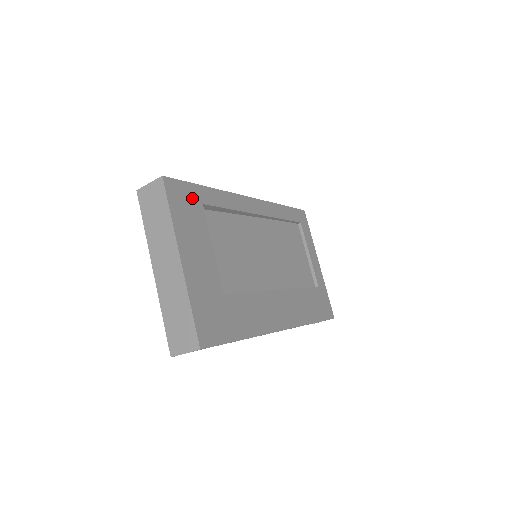
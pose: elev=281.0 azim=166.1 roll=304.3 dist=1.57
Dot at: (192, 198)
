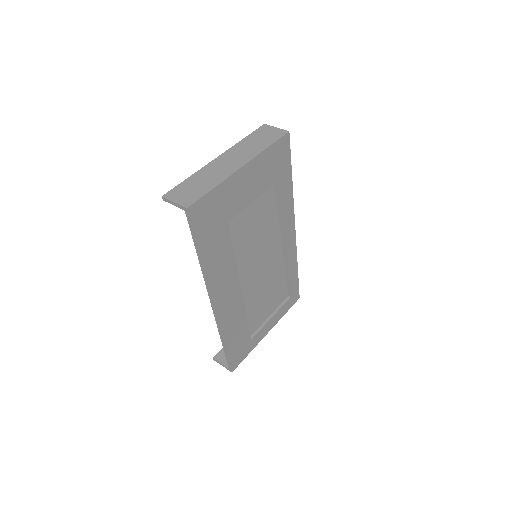
Dot at: (282, 166)
